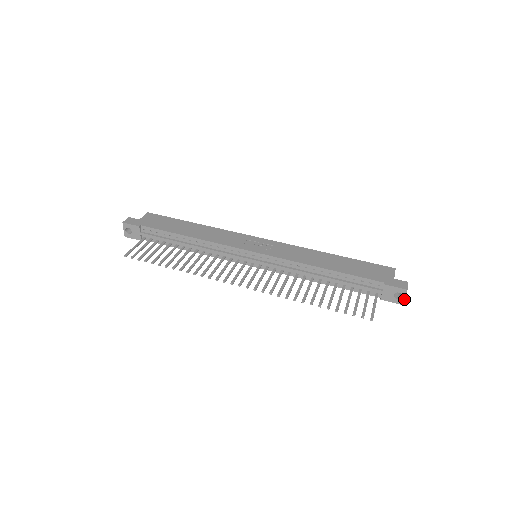
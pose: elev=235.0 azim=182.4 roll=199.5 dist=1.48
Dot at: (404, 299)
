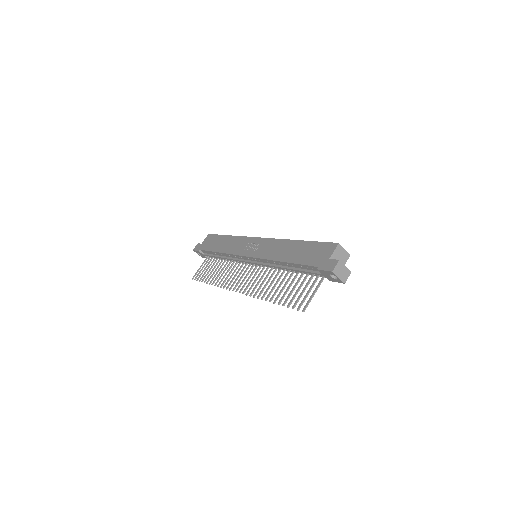
Dot at: (340, 279)
